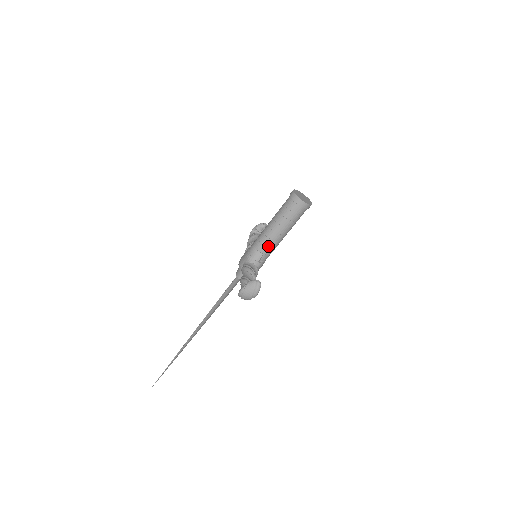
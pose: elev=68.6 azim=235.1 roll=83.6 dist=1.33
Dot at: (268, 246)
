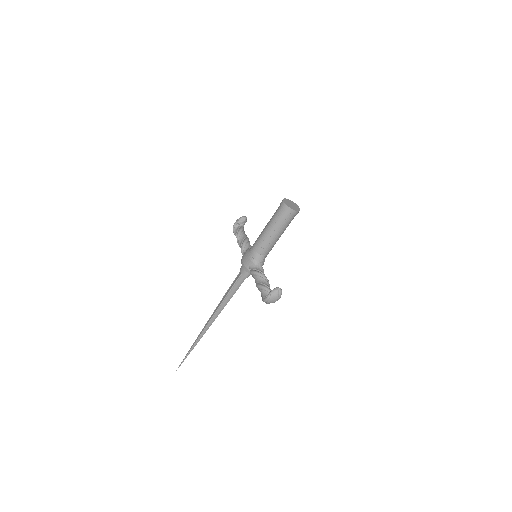
Dot at: (268, 249)
